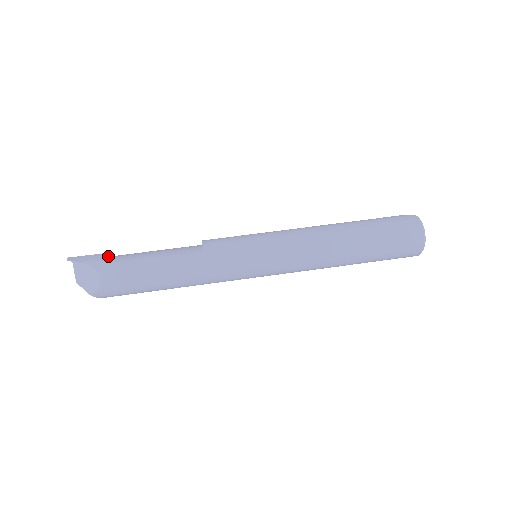
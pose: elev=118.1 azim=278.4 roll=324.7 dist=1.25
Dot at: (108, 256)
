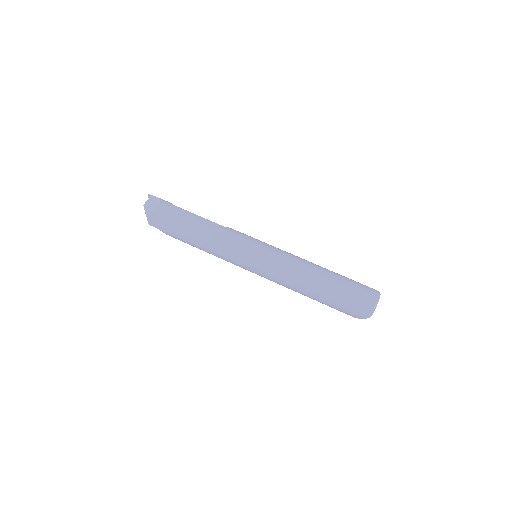
Dot at: occluded
